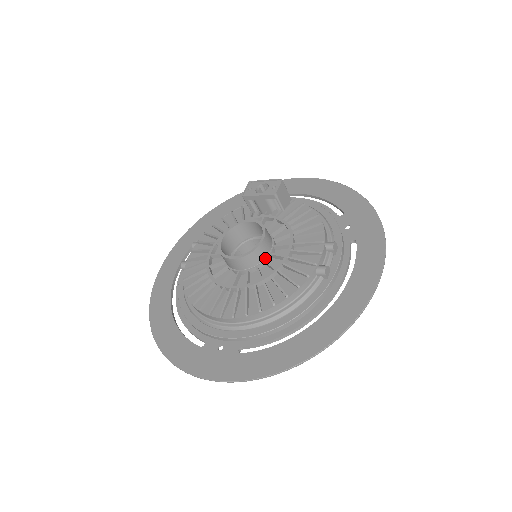
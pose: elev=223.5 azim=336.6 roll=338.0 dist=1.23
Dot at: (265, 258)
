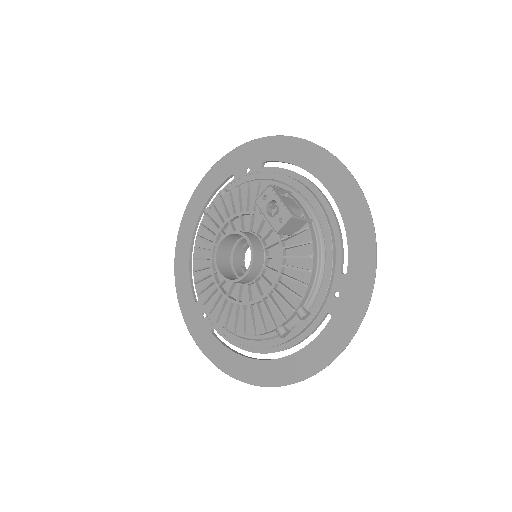
Dot at: (248, 283)
